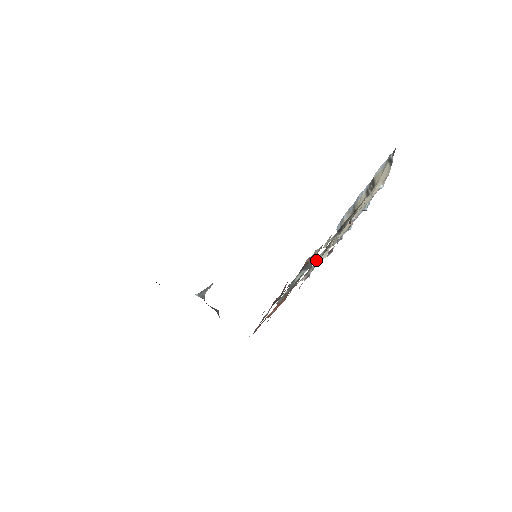
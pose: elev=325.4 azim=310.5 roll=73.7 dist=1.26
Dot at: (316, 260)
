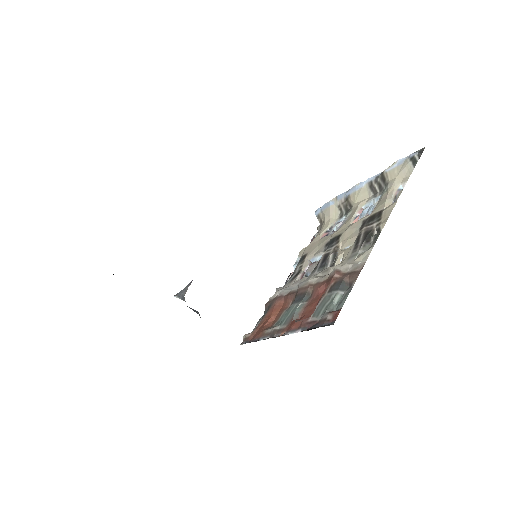
Dot at: (326, 265)
